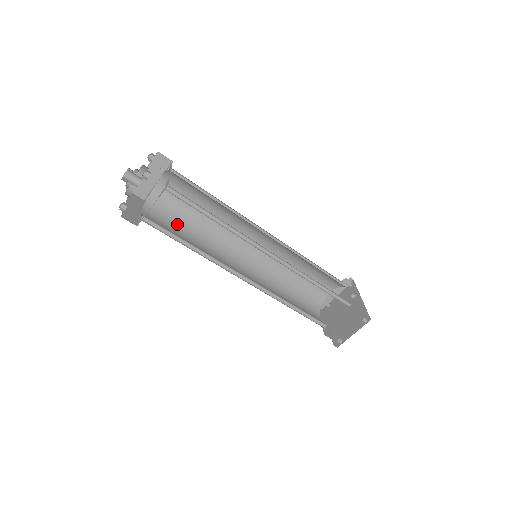
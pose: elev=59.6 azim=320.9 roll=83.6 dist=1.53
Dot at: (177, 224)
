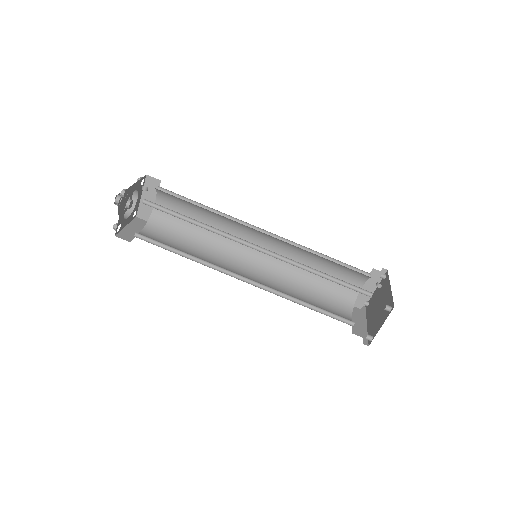
Dot at: (178, 238)
